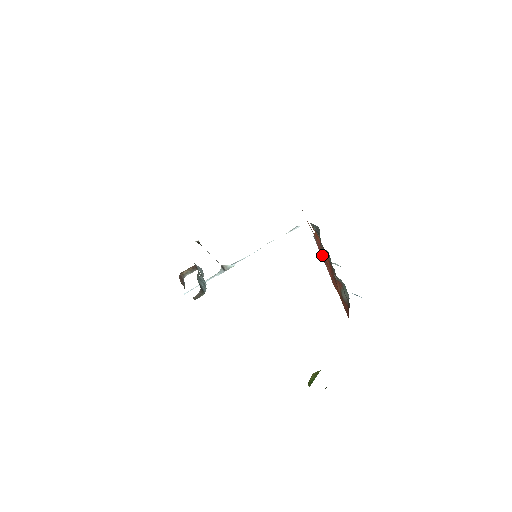
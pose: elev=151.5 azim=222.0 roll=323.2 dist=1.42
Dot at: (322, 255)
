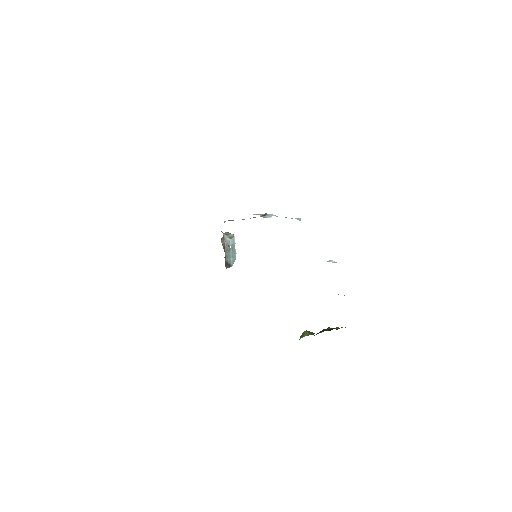
Dot at: occluded
